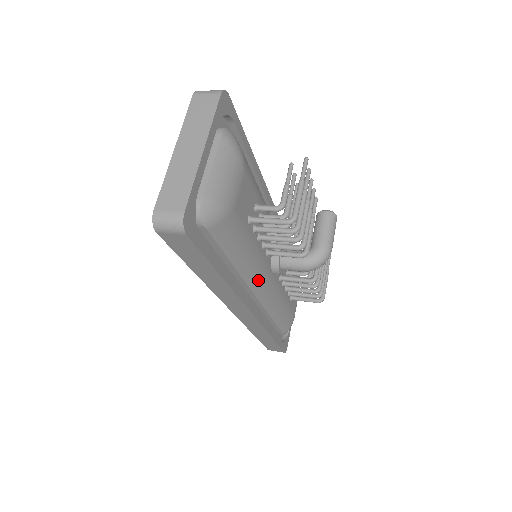
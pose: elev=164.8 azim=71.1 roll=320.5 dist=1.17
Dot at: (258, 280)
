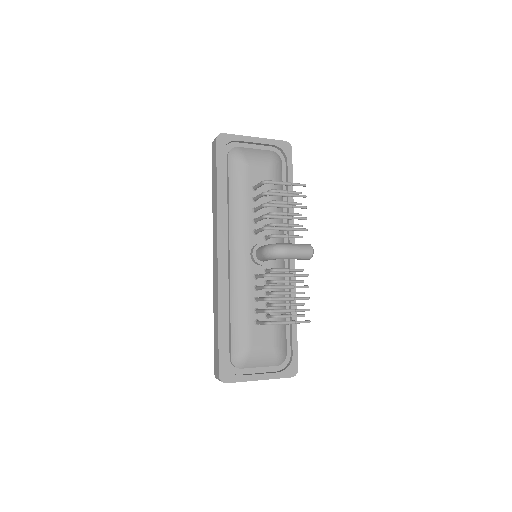
Dot at: (237, 238)
